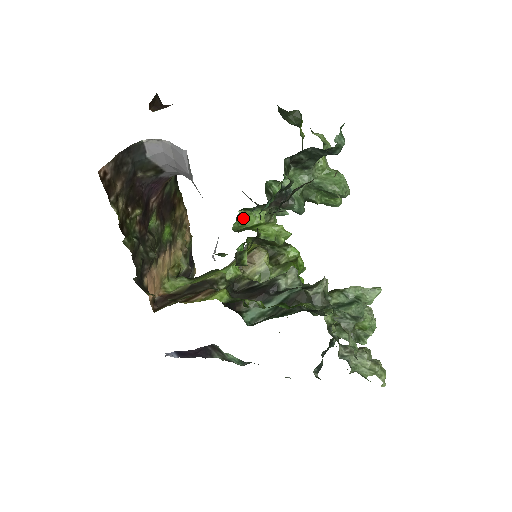
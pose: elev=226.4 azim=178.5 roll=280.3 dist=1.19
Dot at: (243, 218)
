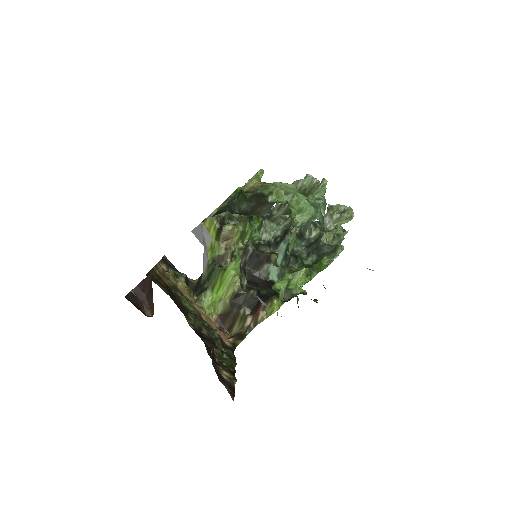
Dot at: (275, 286)
